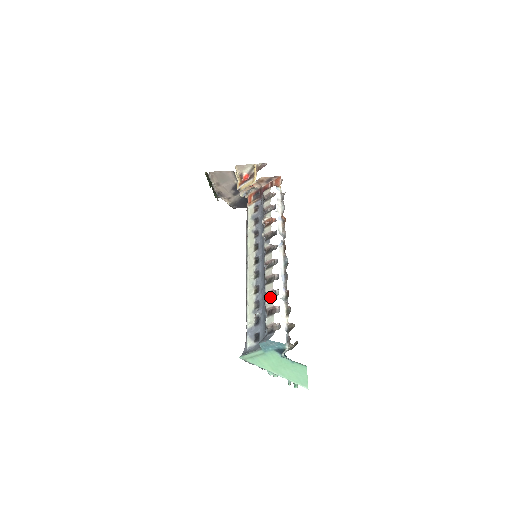
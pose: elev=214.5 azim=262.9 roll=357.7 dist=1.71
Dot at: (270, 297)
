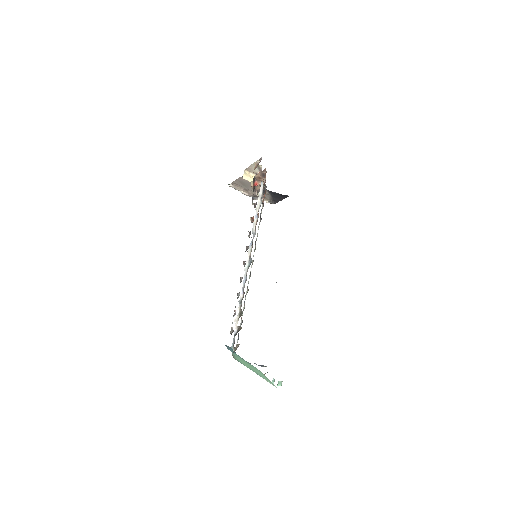
Dot at: occluded
